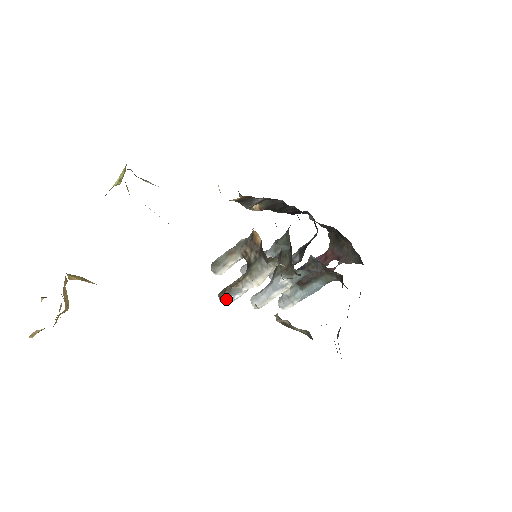
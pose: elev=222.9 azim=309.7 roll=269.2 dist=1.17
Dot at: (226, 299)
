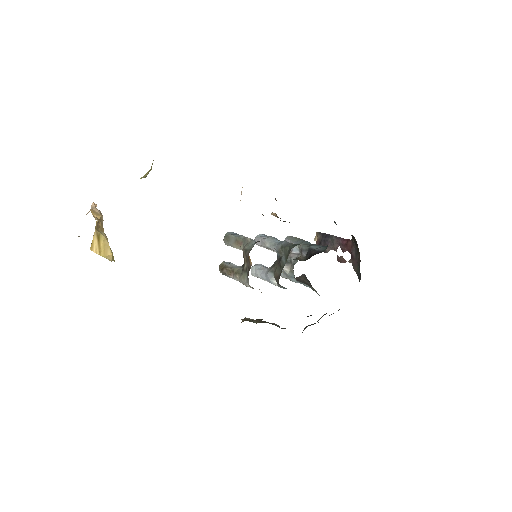
Dot at: occluded
